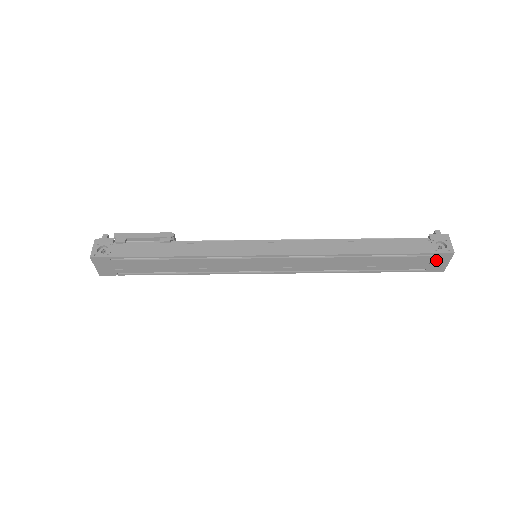
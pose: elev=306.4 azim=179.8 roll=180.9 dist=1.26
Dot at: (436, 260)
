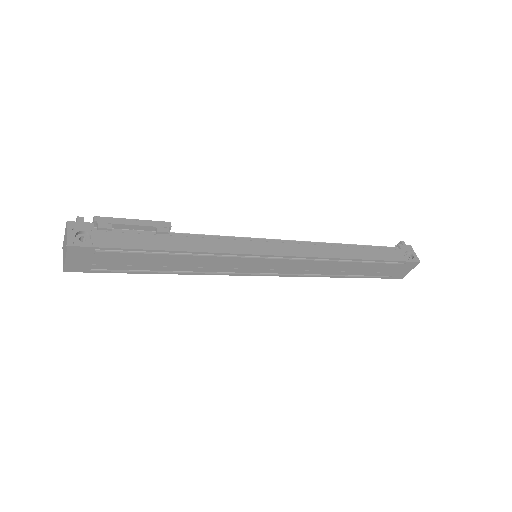
Dot at: (404, 268)
